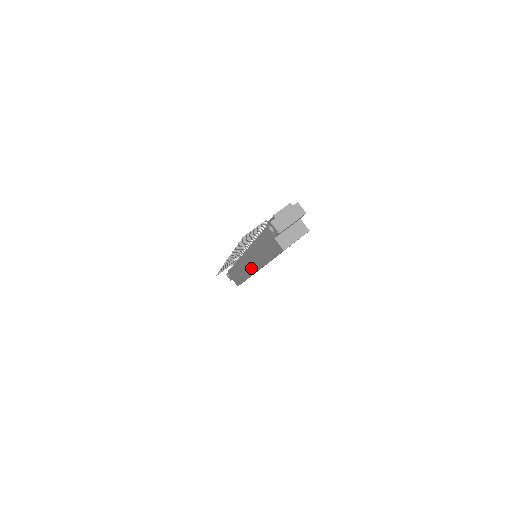
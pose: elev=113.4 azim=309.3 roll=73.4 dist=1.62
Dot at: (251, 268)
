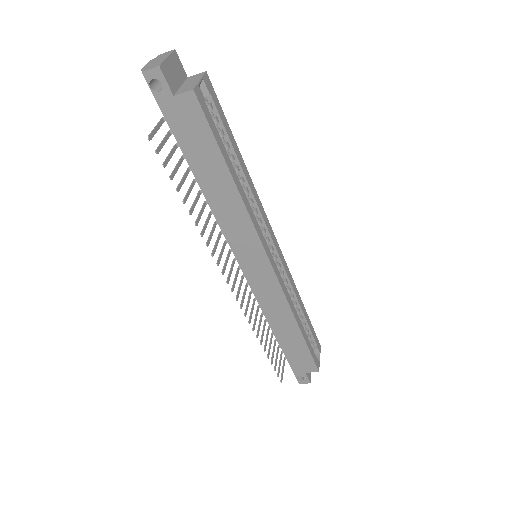
Dot at: (261, 265)
